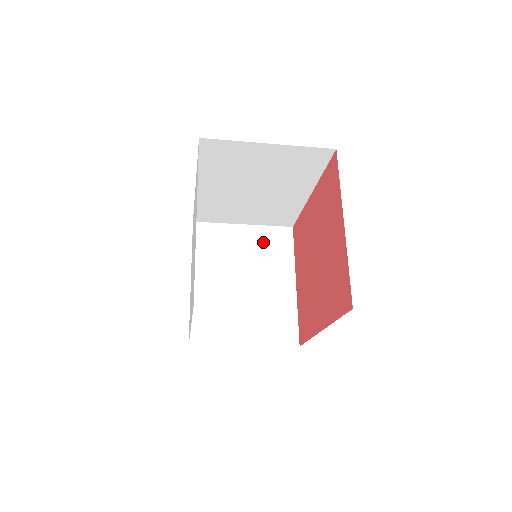
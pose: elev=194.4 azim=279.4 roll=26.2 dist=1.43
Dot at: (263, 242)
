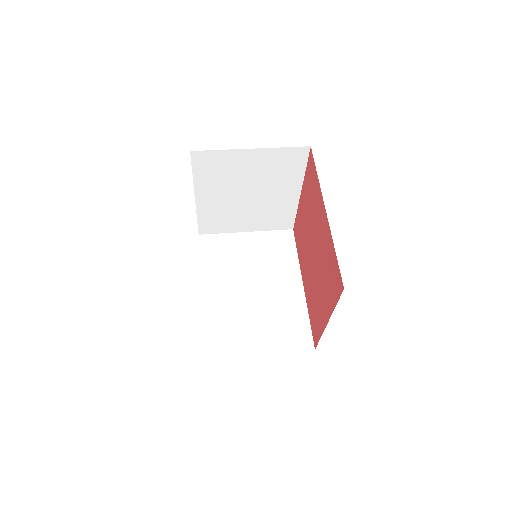
Dot at: (272, 163)
